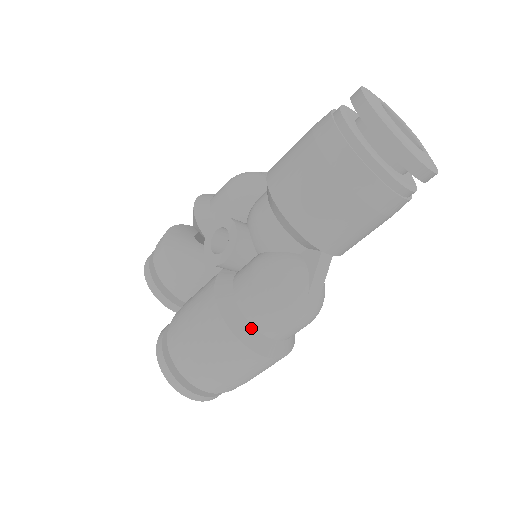
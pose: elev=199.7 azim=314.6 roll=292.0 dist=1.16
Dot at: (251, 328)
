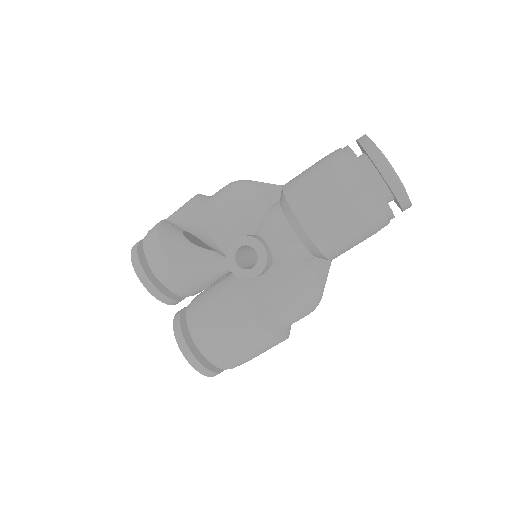
Dot at: (280, 323)
